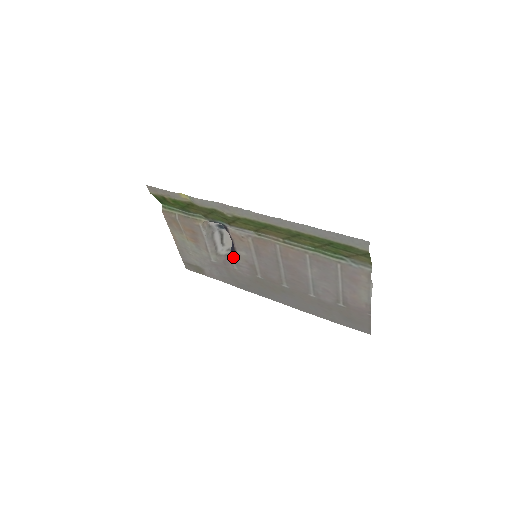
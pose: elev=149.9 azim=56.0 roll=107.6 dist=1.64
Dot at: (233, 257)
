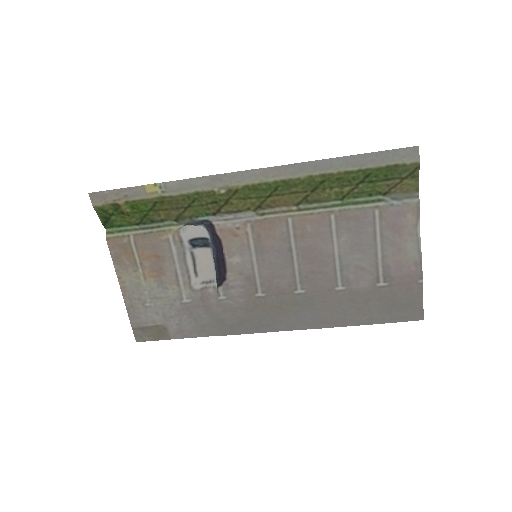
Dot at: (220, 274)
